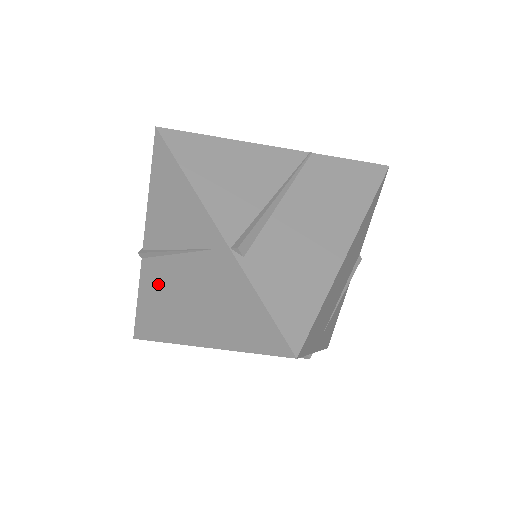
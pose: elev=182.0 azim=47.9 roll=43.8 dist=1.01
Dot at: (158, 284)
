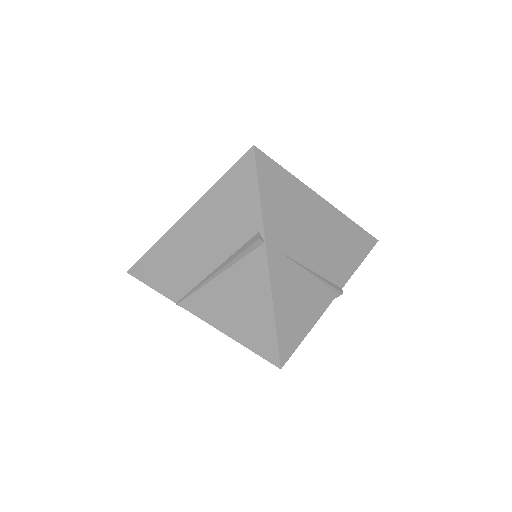
Dot at: occluded
